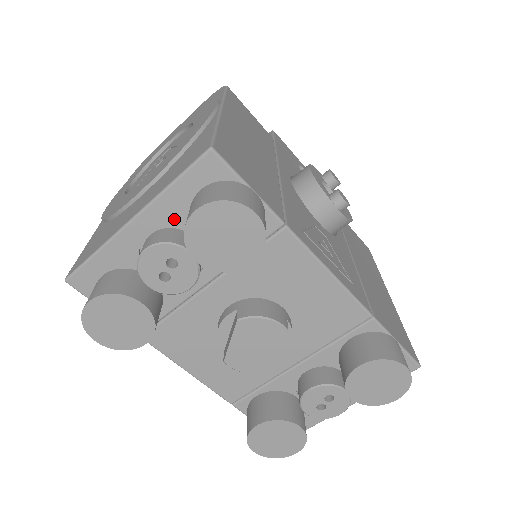
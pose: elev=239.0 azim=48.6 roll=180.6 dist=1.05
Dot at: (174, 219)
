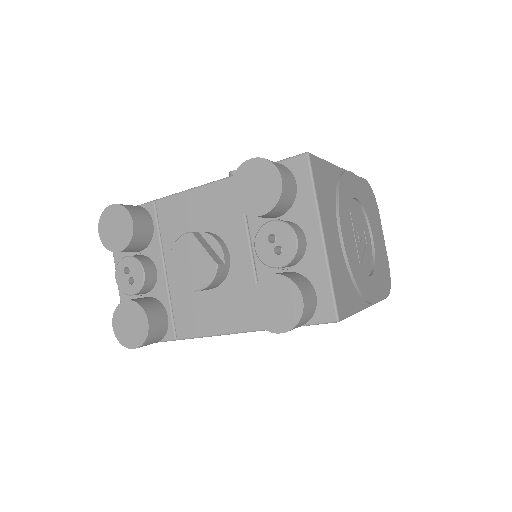
Dot at: occluded
